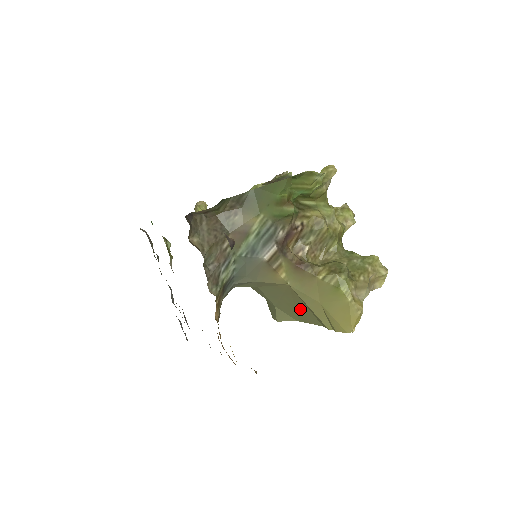
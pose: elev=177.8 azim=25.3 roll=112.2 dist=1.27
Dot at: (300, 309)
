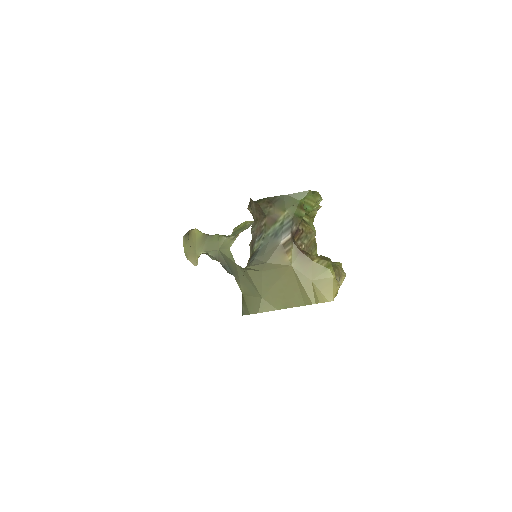
Dot at: (289, 292)
